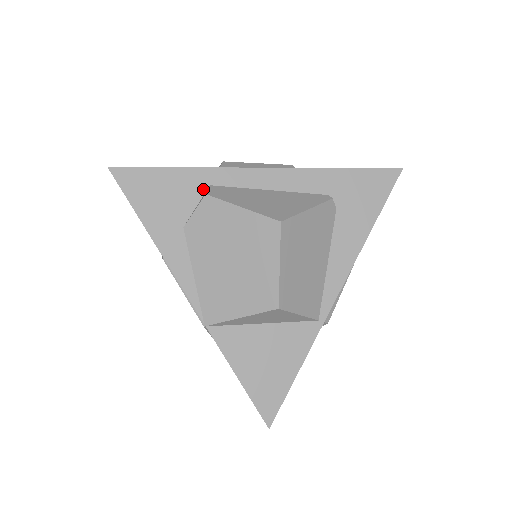
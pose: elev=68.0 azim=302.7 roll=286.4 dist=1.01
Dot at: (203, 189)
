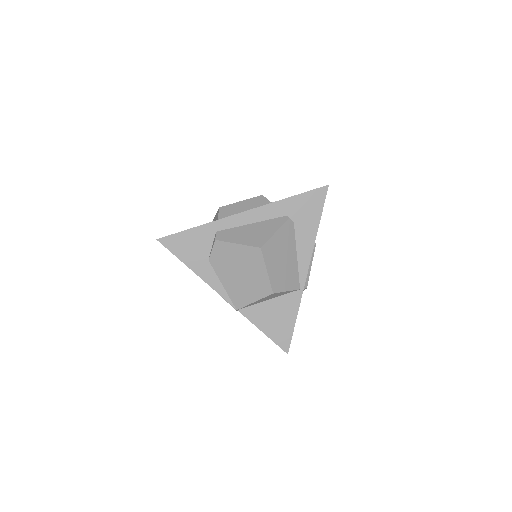
Dot at: (213, 235)
